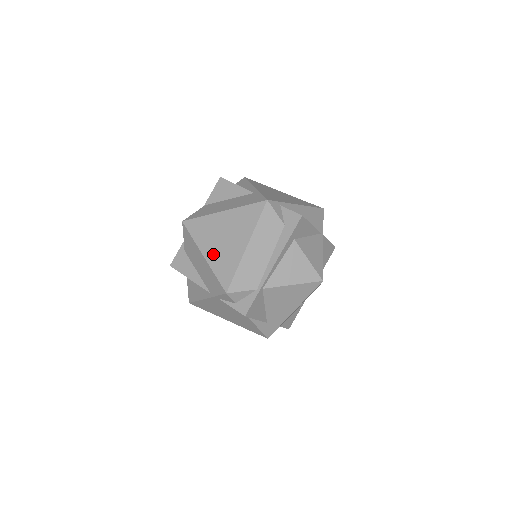
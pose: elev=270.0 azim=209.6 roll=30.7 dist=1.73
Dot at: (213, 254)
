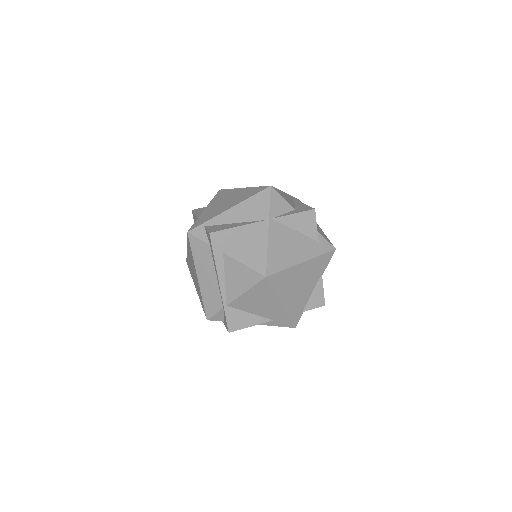
Dot at: (196, 287)
